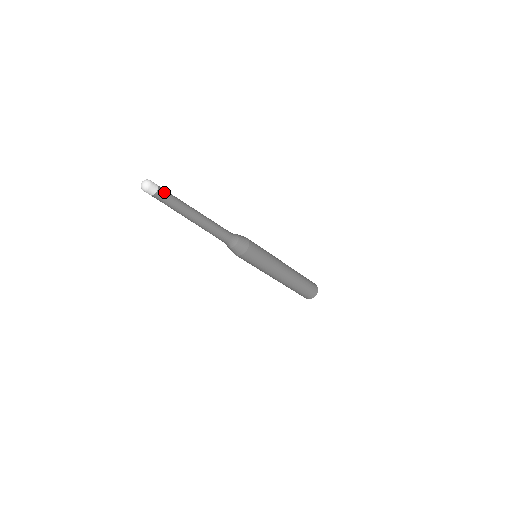
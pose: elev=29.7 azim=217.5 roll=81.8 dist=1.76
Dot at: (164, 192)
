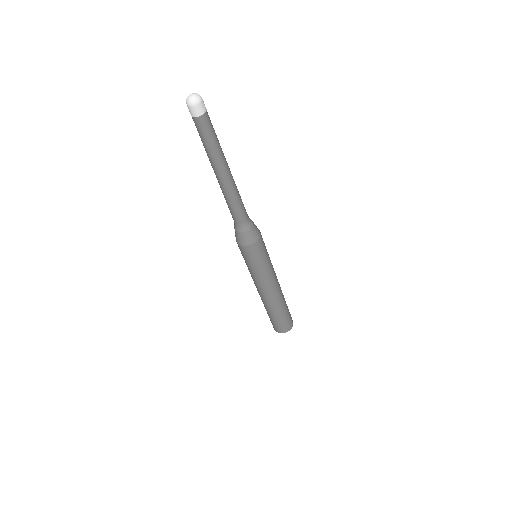
Dot at: (210, 120)
